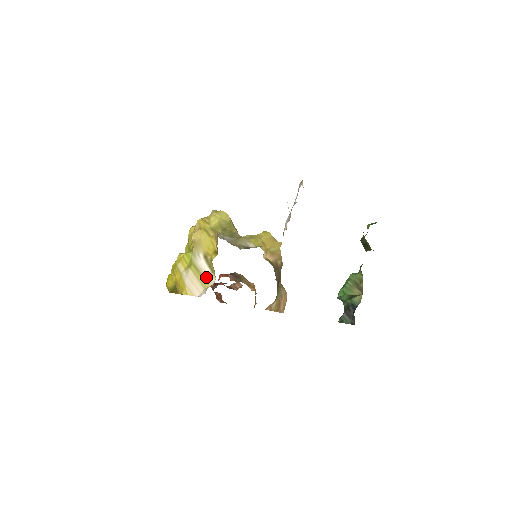
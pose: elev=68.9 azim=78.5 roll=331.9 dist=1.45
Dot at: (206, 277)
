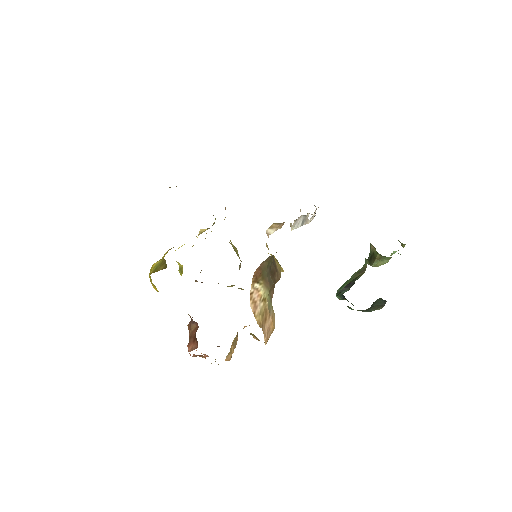
Dot at: occluded
